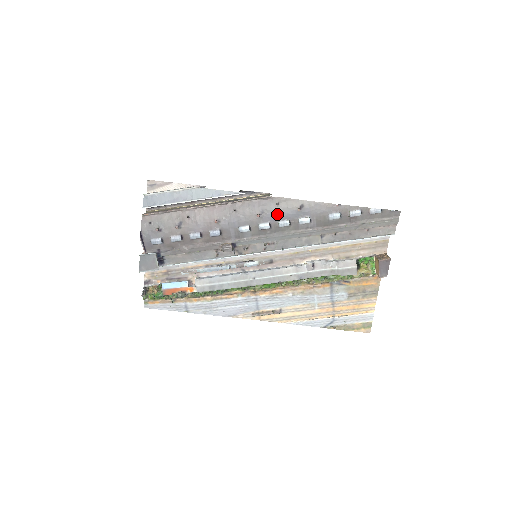
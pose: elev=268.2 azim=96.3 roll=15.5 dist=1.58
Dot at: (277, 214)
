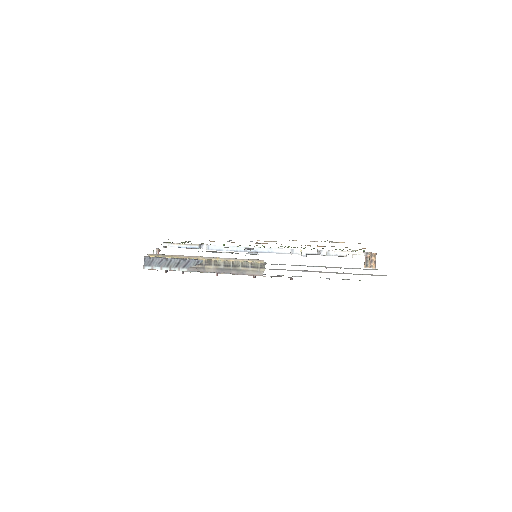
Dot at: occluded
